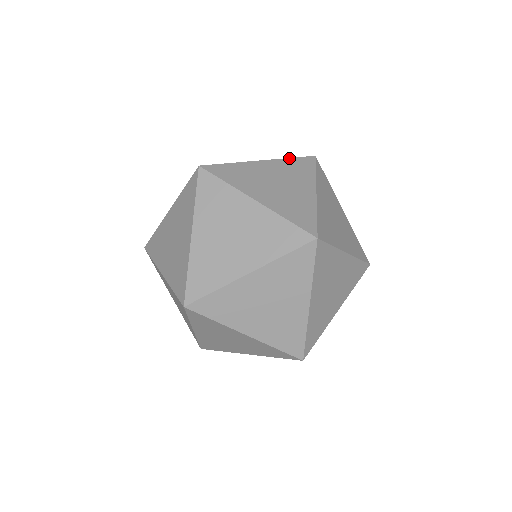
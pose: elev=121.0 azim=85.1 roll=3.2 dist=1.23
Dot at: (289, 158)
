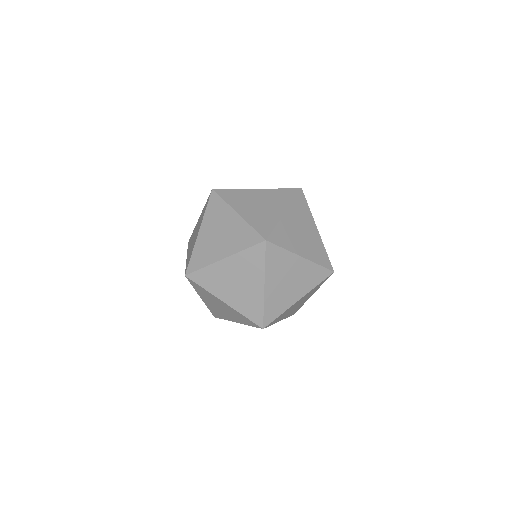
Dot at: (280, 189)
